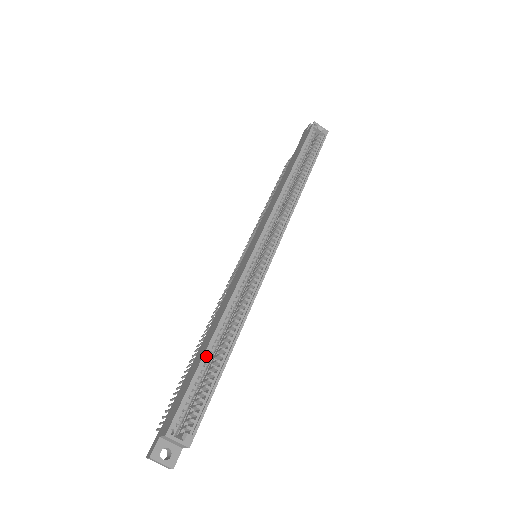
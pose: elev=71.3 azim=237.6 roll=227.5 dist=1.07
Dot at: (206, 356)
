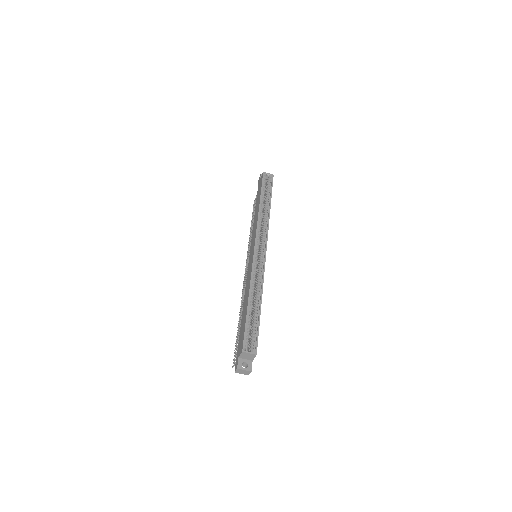
Dot at: (248, 310)
